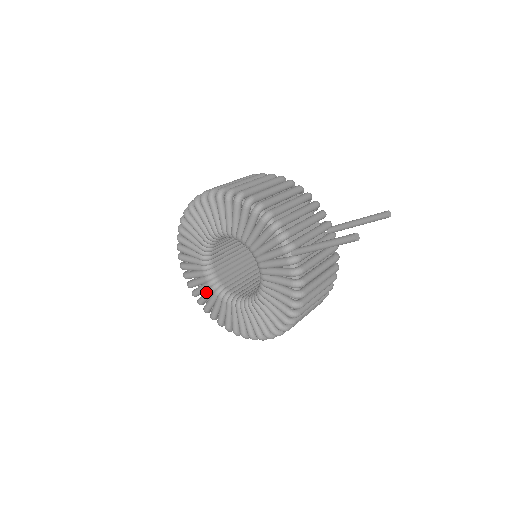
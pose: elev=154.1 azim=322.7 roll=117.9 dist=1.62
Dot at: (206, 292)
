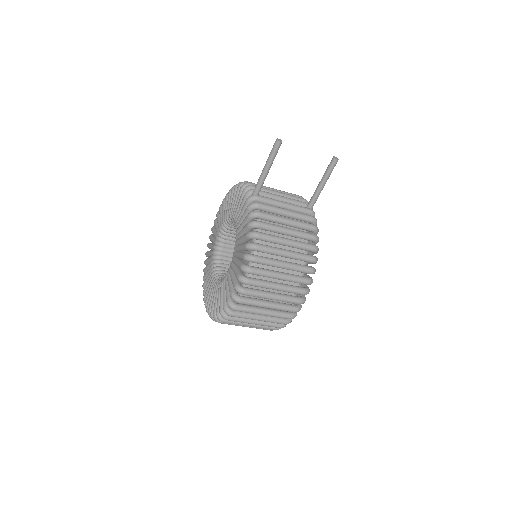
Dot at: (211, 290)
